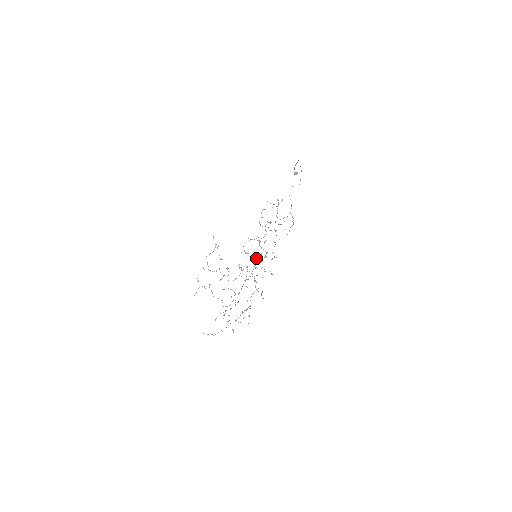
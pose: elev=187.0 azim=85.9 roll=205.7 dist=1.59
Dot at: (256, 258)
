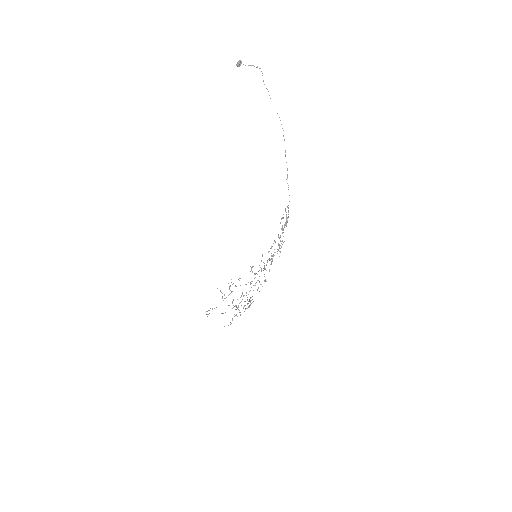
Dot at: occluded
